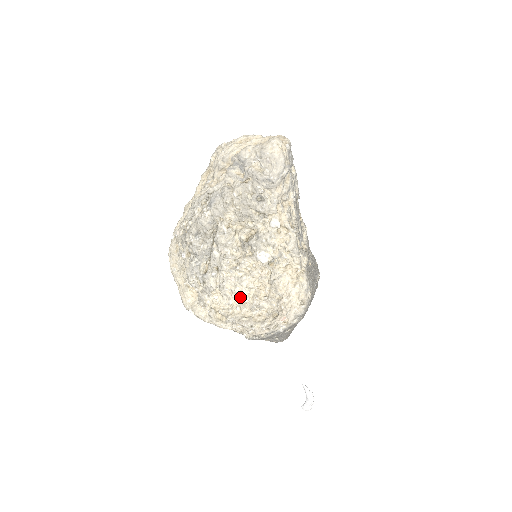
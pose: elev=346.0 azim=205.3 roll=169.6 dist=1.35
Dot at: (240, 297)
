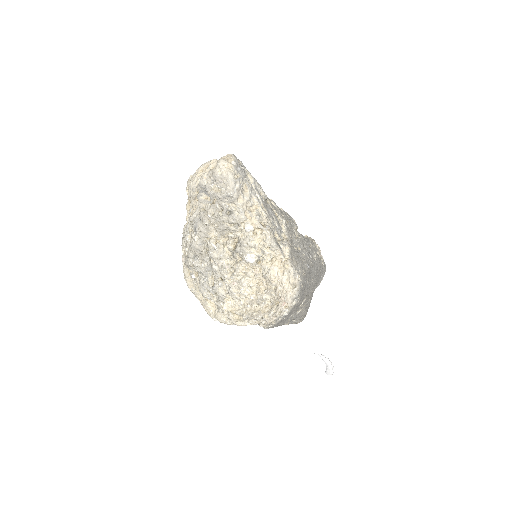
Dot at: (247, 296)
